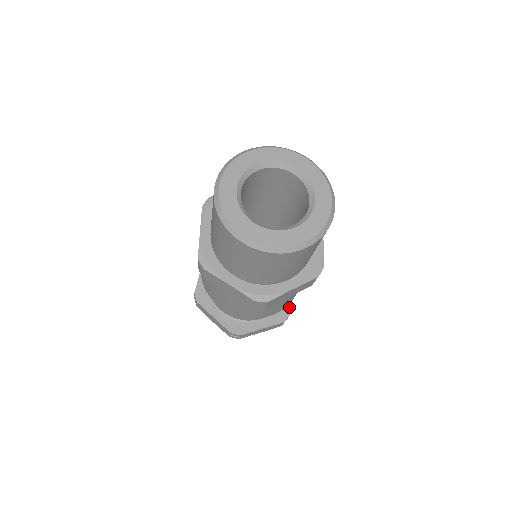
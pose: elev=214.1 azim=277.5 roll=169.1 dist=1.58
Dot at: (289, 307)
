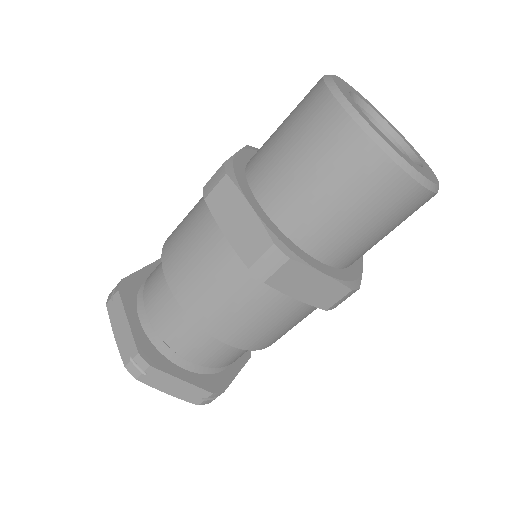
Dot at: occluded
